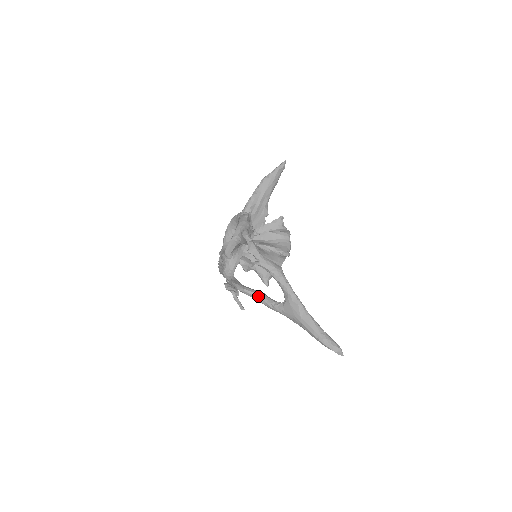
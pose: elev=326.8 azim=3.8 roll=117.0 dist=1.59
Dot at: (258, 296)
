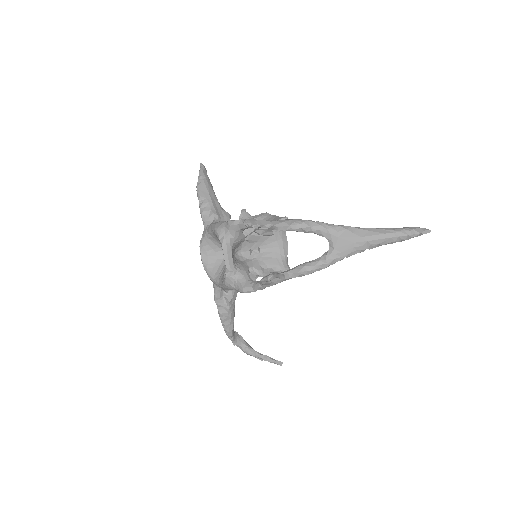
Dot at: (301, 268)
